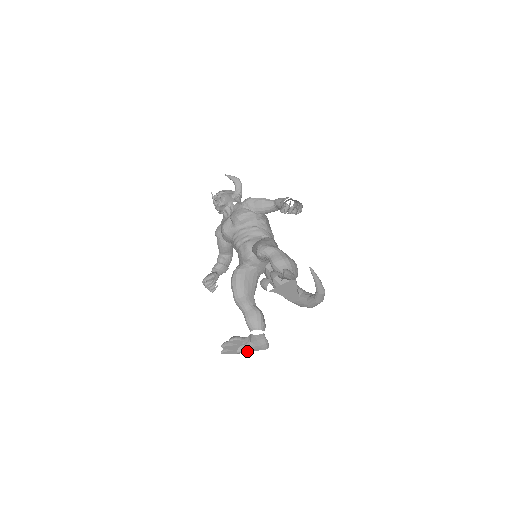
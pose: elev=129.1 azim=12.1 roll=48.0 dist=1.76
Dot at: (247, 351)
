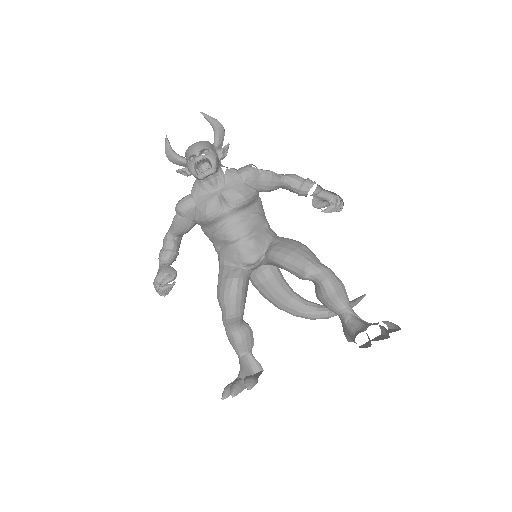
Dot at: occluded
